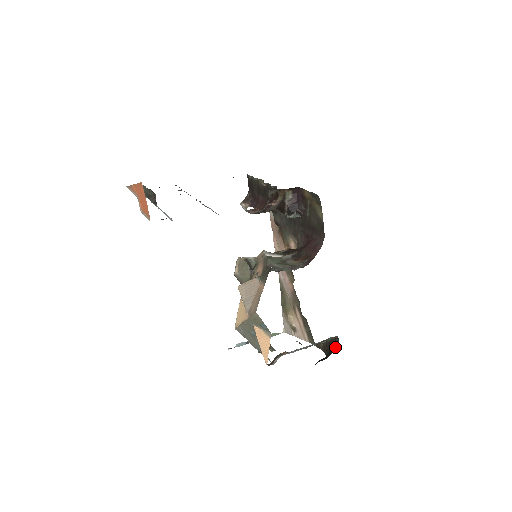
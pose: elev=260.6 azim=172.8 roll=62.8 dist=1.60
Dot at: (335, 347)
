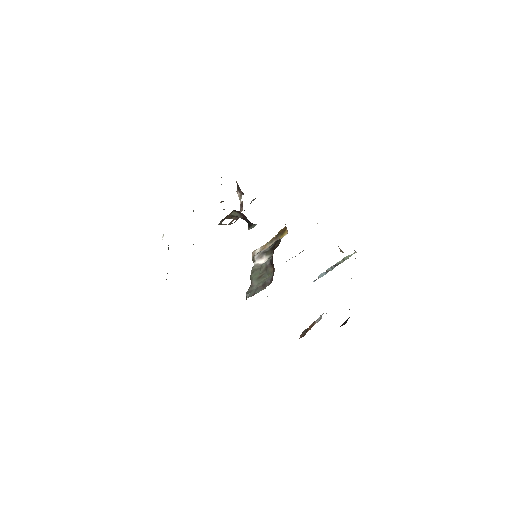
Dot at: occluded
